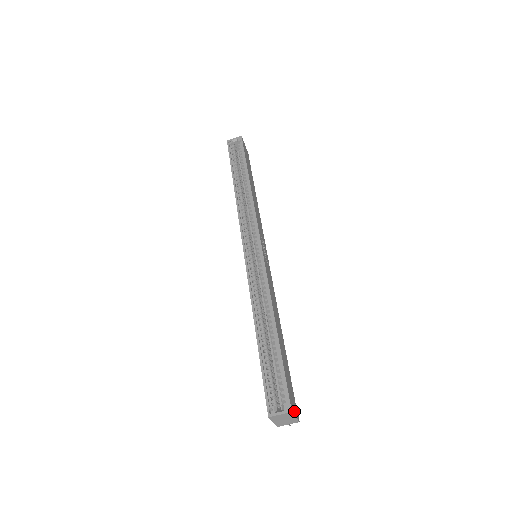
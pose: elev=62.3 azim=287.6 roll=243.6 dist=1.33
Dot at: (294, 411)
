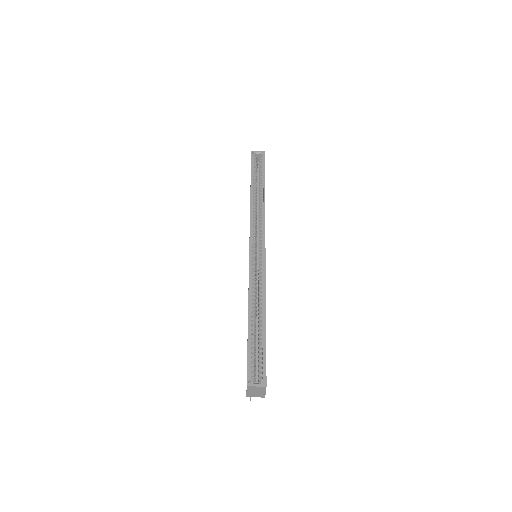
Dot at: occluded
